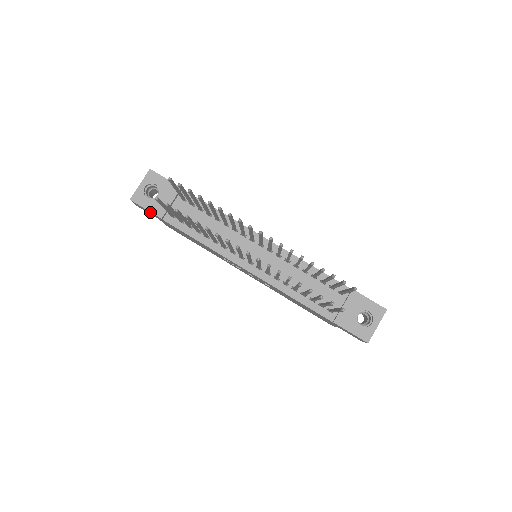
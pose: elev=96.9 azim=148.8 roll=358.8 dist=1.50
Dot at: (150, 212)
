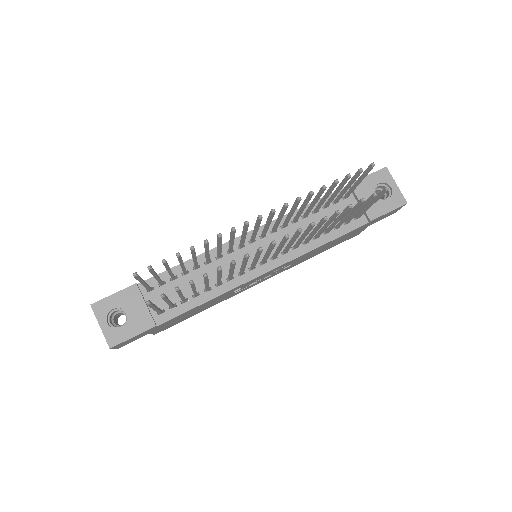
Dot at: (139, 335)
